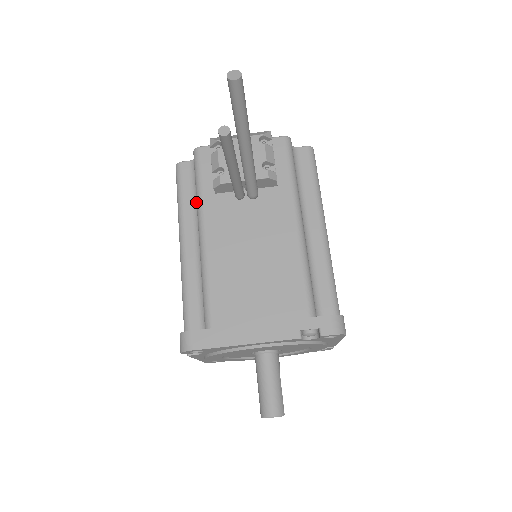
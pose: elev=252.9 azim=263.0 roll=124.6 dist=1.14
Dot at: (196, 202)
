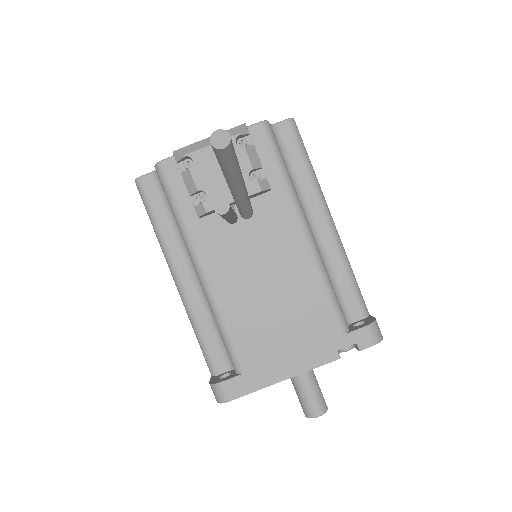
Dot at: (176, 225)
